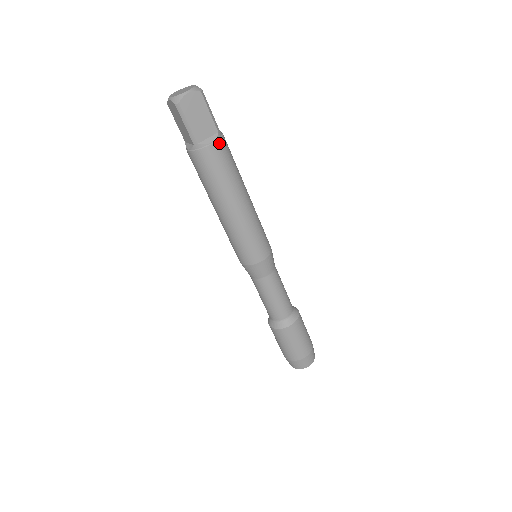
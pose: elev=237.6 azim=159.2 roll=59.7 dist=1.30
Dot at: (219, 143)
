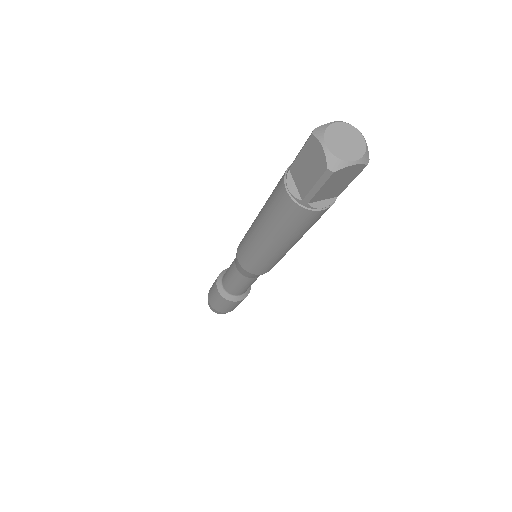
Dot at: occluded
